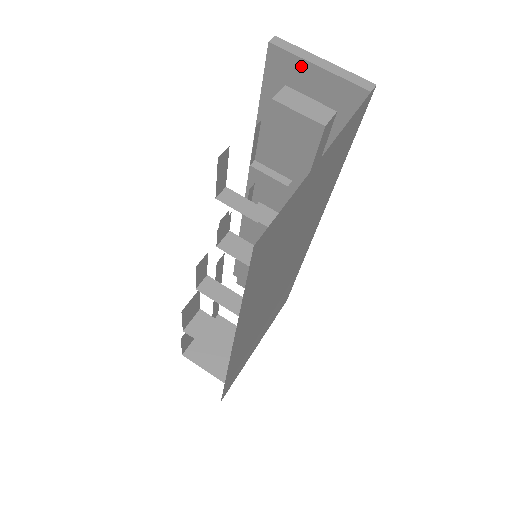
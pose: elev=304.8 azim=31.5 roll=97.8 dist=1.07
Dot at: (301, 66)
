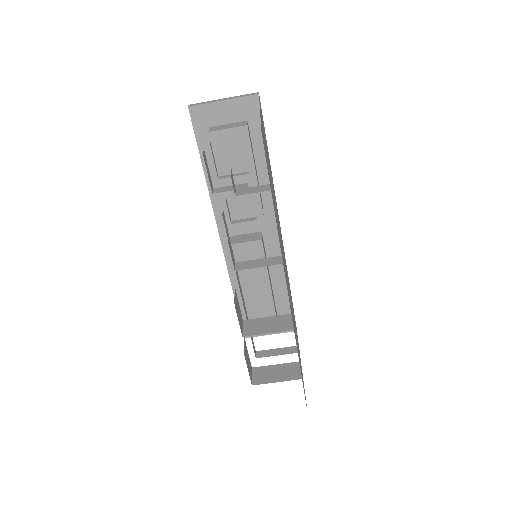
Dot at: (213, 108)
